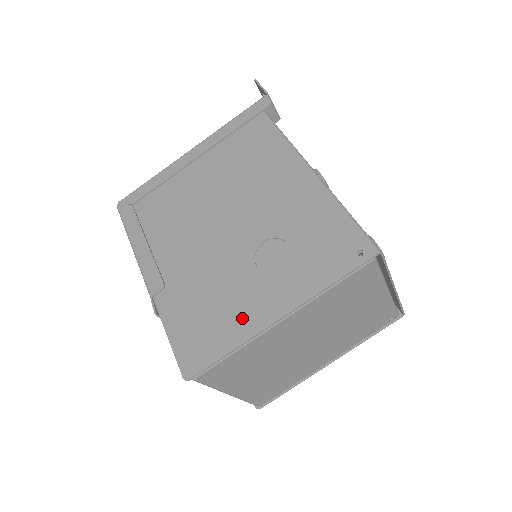
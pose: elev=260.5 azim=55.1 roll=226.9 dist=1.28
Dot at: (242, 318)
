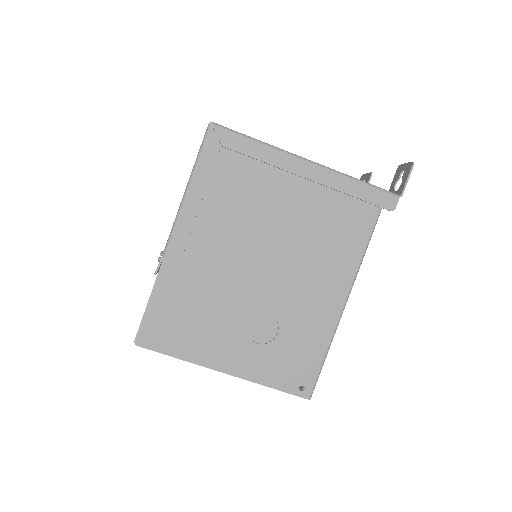
Dot at: (205, 346)
